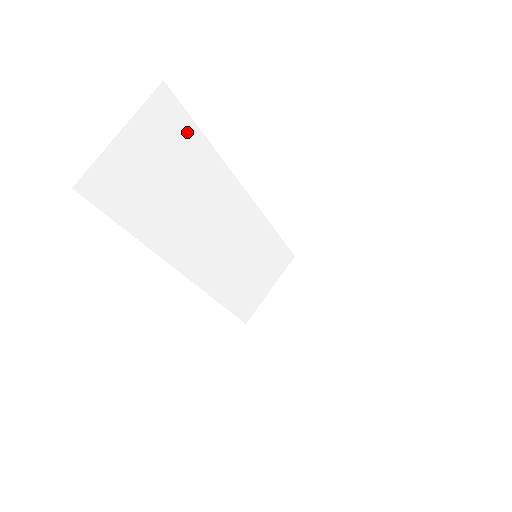
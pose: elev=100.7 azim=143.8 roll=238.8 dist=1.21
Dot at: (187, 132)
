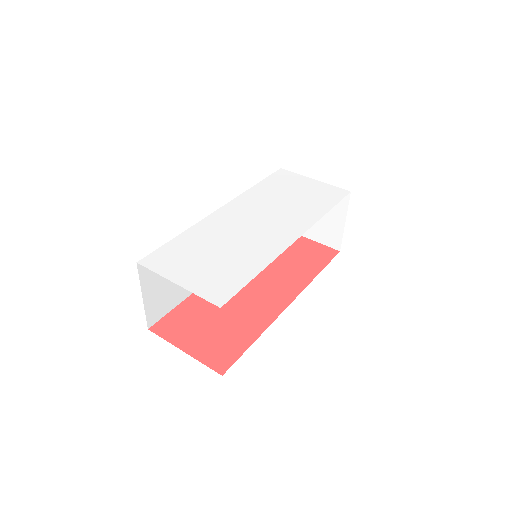
Dot at: occluded
